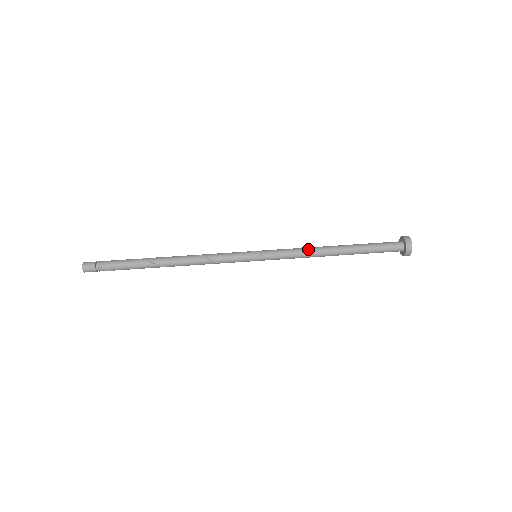
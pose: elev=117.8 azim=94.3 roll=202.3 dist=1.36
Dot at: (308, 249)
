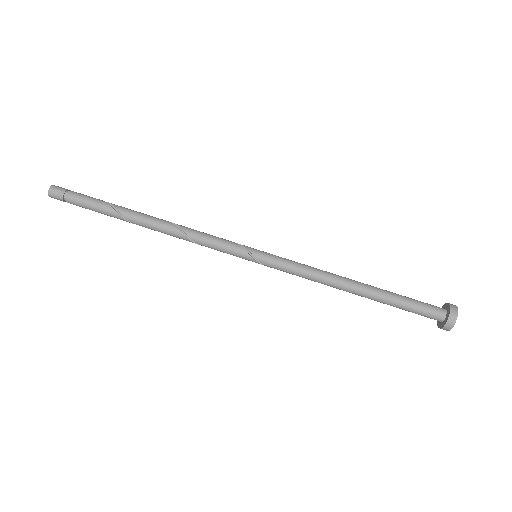
Dot at: (320, 281)
